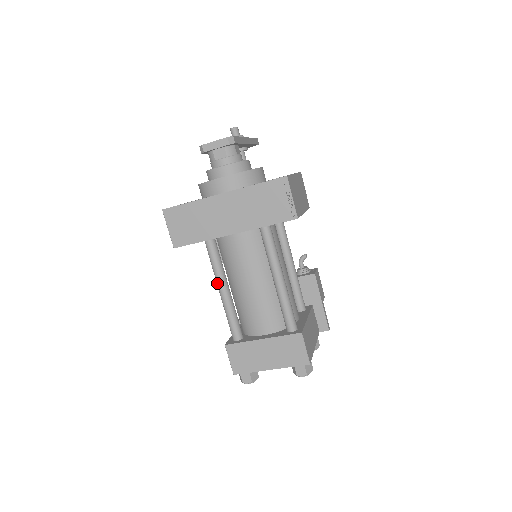
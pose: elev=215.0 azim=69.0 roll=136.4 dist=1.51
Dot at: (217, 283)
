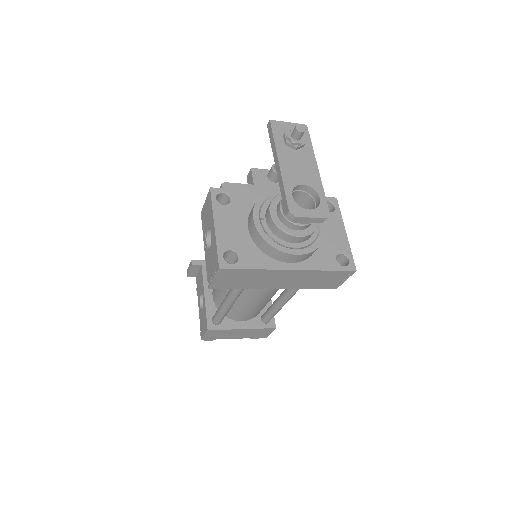
Dot at: (229, 301)
